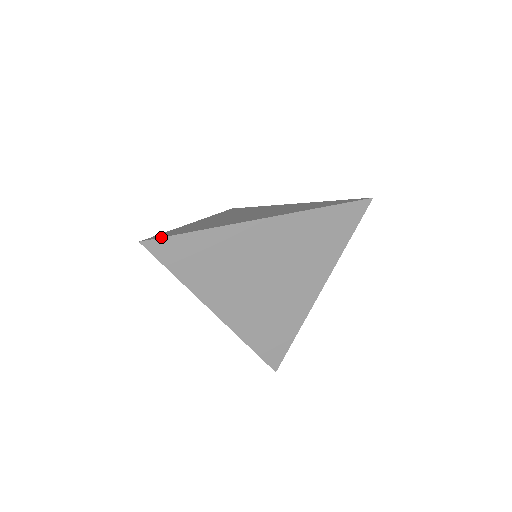
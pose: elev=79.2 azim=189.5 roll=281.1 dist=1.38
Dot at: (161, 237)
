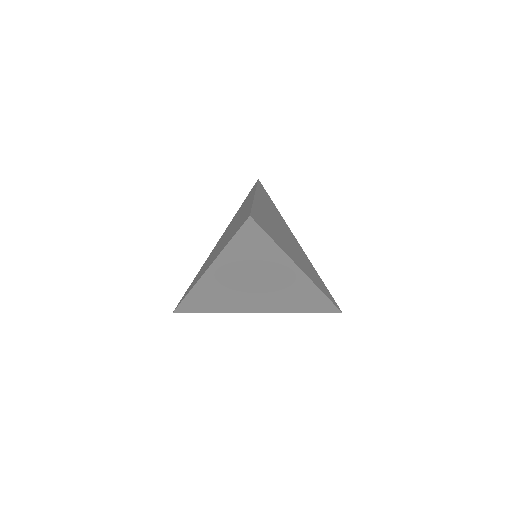
Dot at: (177, 306)
